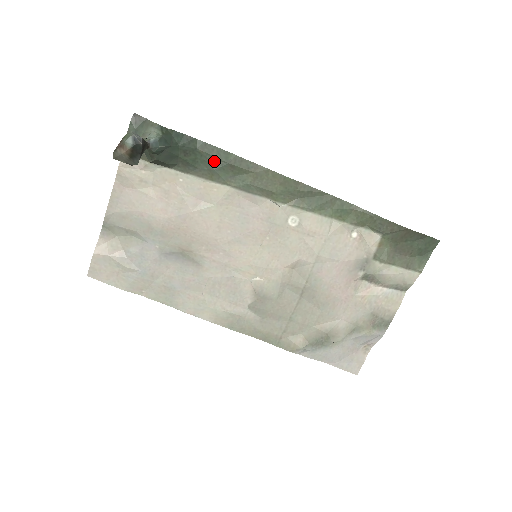
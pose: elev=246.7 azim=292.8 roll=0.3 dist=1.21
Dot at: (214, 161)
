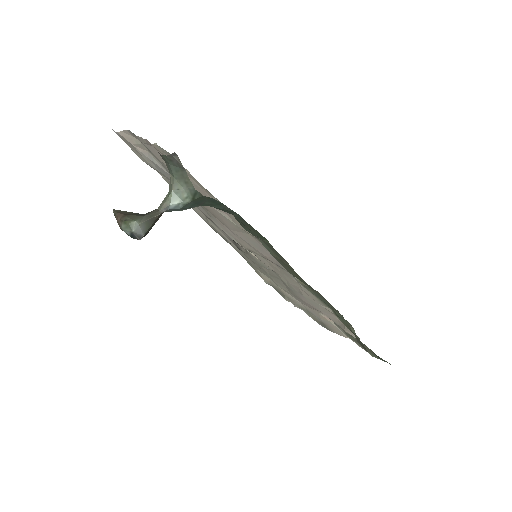
Dot at: (247, 228)
